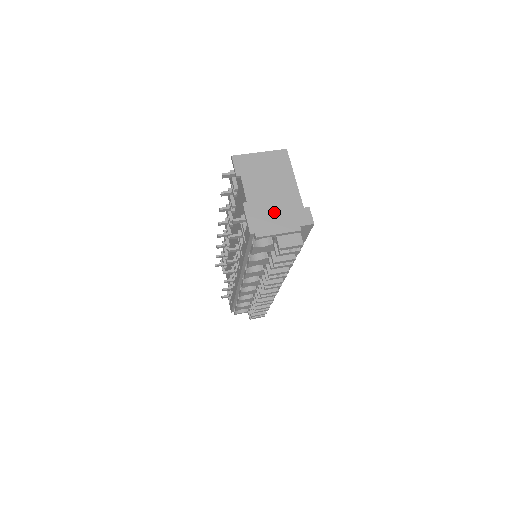
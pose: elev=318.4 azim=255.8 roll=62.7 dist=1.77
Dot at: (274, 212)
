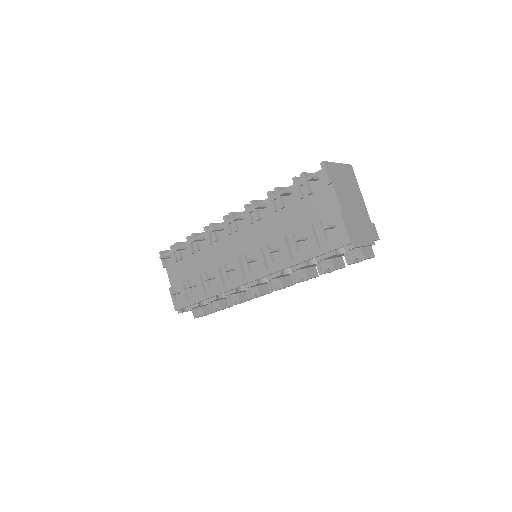
Dot at: (359, 224)
